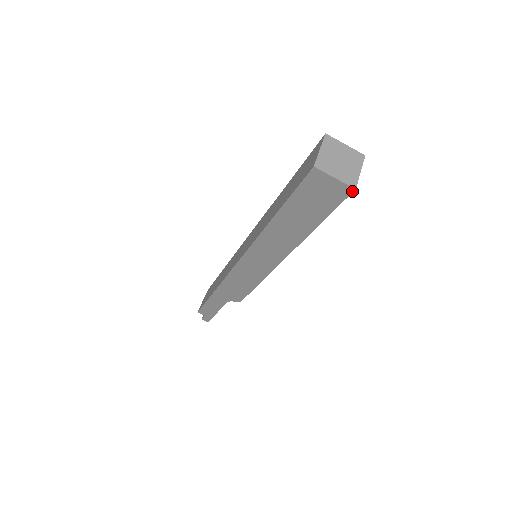
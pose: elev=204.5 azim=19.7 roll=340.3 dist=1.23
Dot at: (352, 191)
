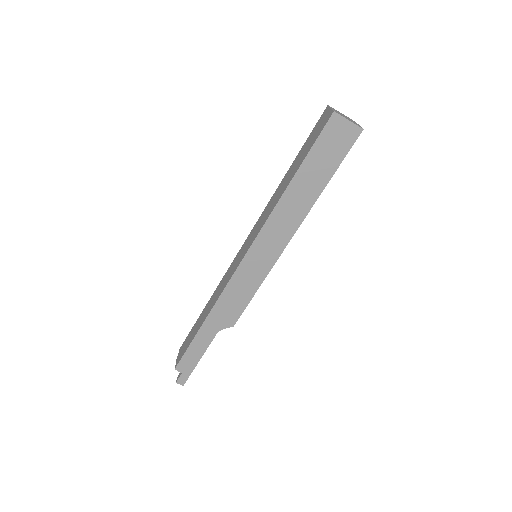
Dot at: (361, 132)
